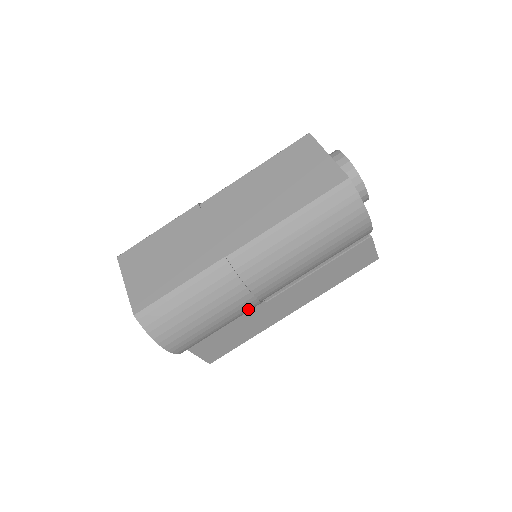
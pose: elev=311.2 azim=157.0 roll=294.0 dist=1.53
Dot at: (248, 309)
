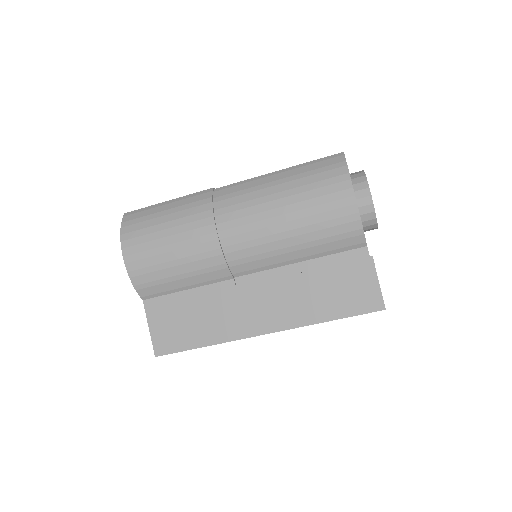
Dot at: (209, 256)
